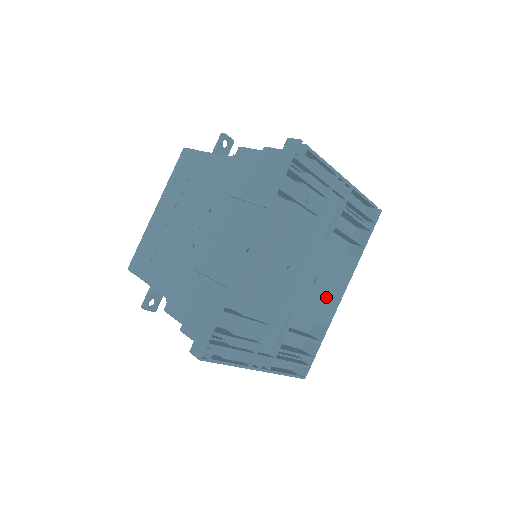
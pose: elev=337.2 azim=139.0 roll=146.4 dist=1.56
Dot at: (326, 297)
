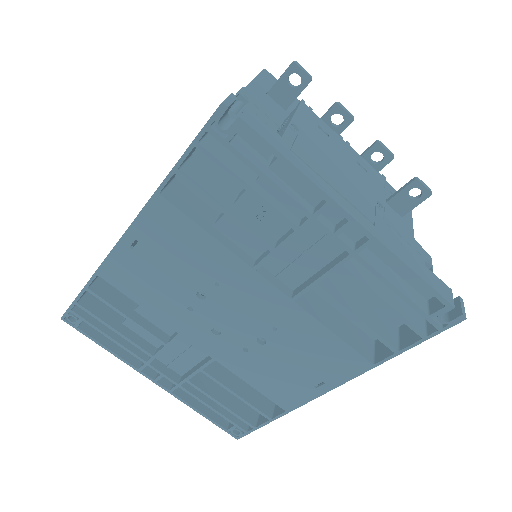
Dot at: (285, 373)
